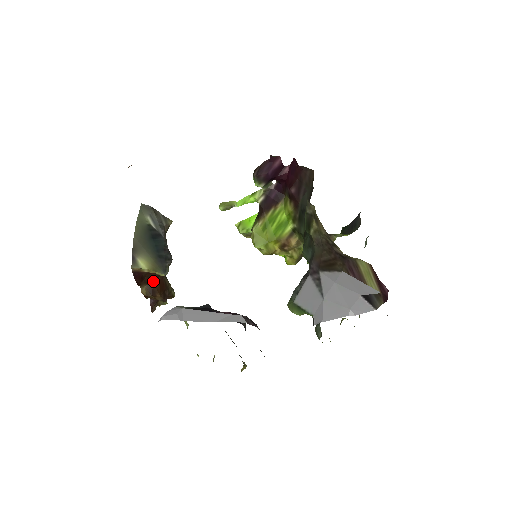
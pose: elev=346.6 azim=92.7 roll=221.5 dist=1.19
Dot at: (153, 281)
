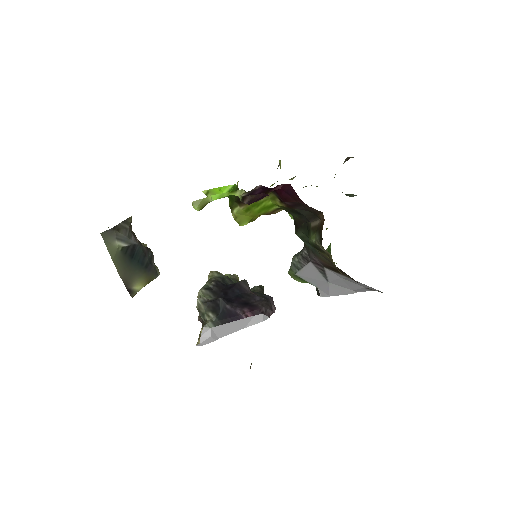
Dot at: occluded
